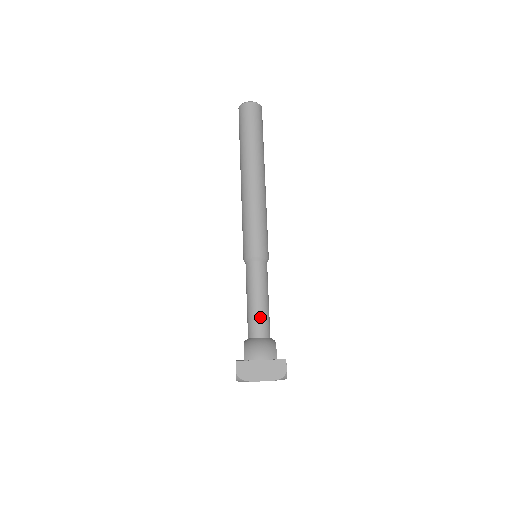
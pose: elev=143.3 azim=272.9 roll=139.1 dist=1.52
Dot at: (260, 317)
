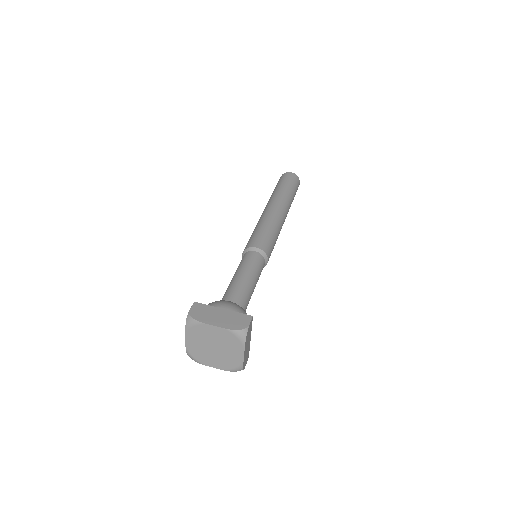
Dot at: (239, 288)
